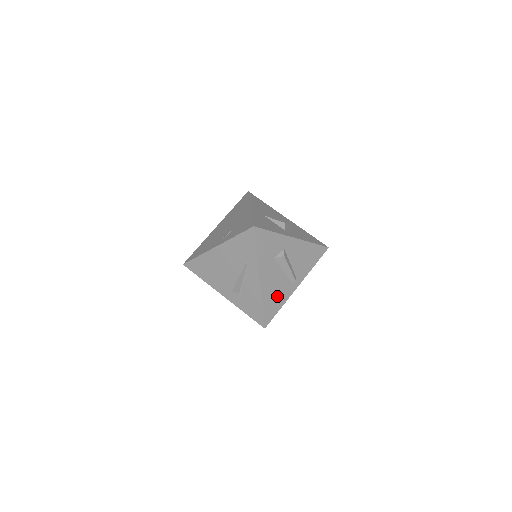
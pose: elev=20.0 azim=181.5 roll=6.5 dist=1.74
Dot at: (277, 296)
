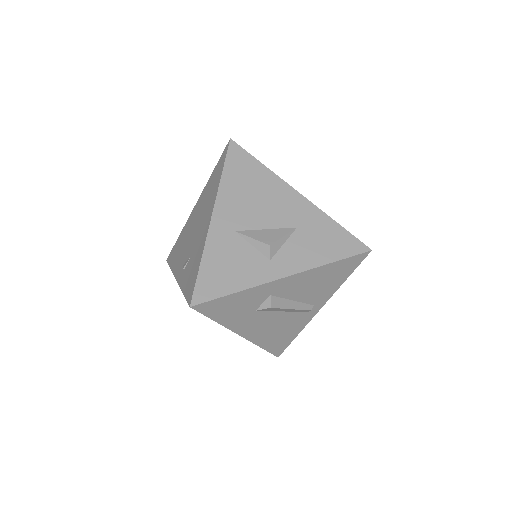
Dot at: (284, 331)
